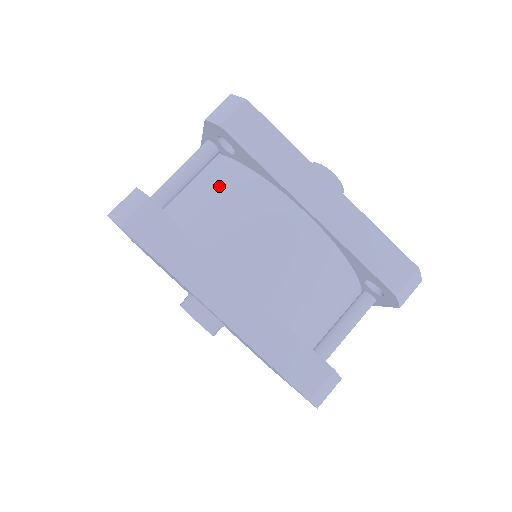
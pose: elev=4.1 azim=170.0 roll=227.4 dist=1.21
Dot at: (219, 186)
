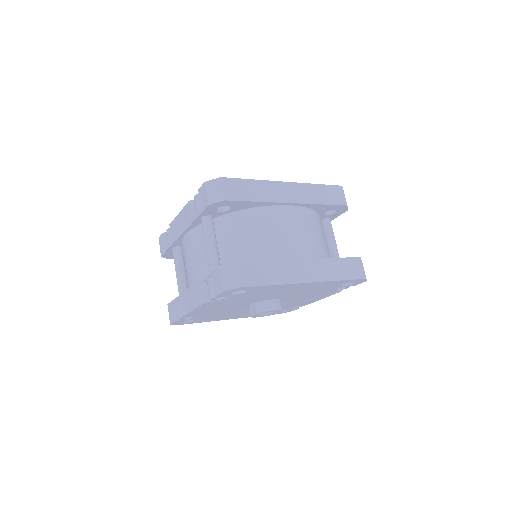
Dot at: (238, 231)
